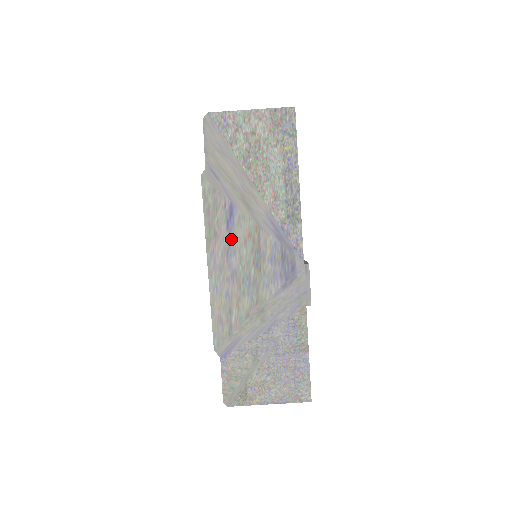
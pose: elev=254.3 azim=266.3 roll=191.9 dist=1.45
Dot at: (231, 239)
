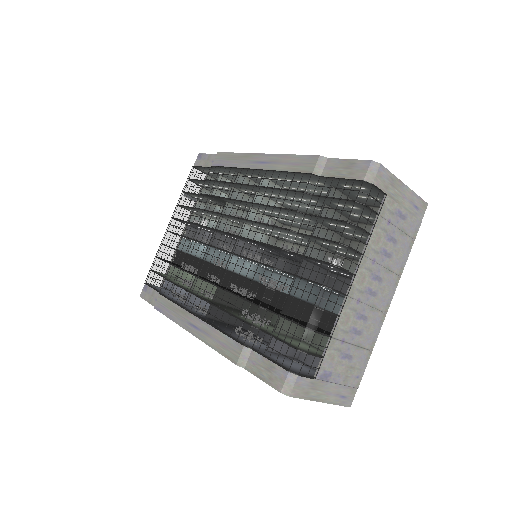
Dot at: occluded
